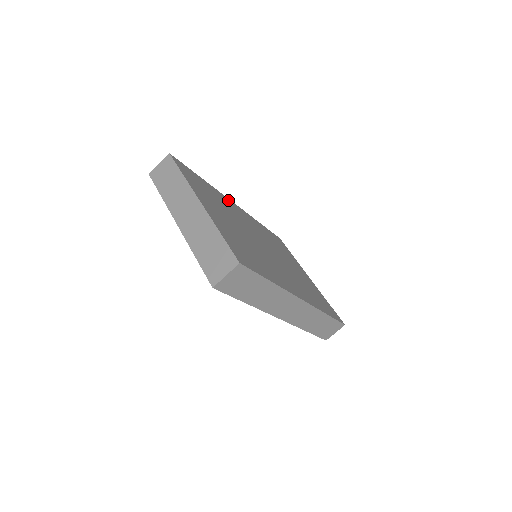
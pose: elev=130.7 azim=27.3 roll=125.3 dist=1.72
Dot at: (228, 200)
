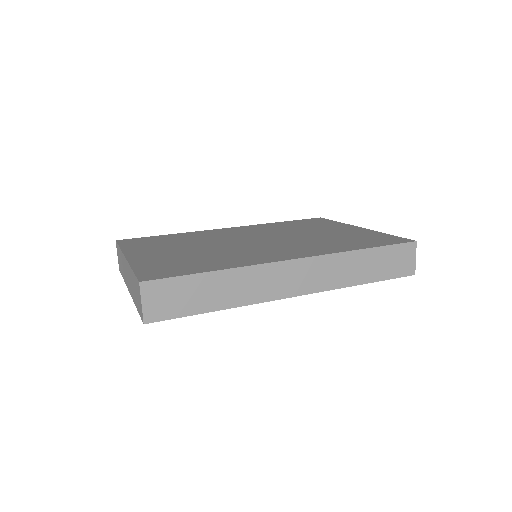
Dot at: (213, 231)
